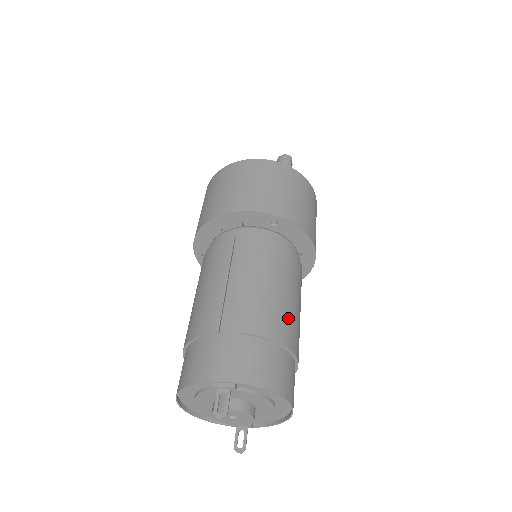
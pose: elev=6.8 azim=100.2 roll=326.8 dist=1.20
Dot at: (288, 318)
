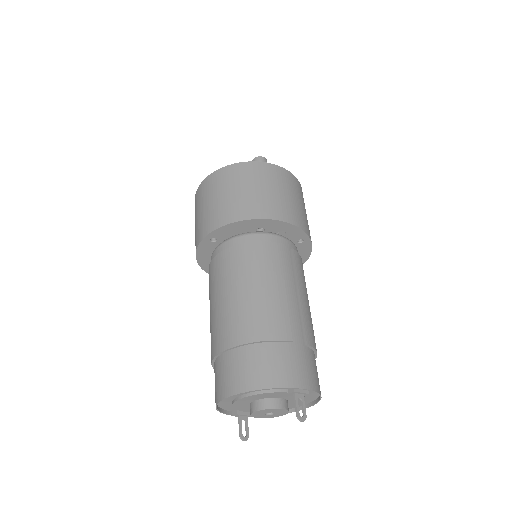
Dot at: occluded
